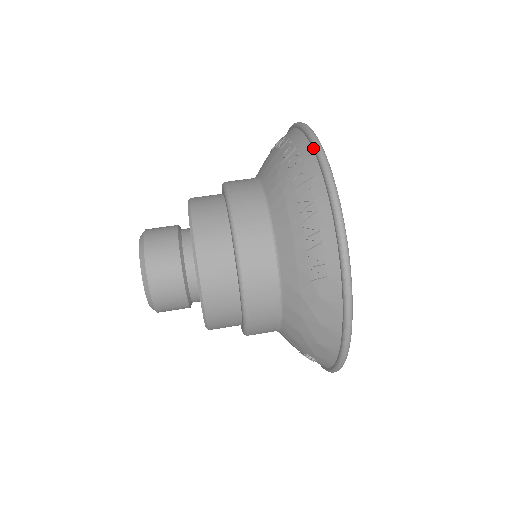
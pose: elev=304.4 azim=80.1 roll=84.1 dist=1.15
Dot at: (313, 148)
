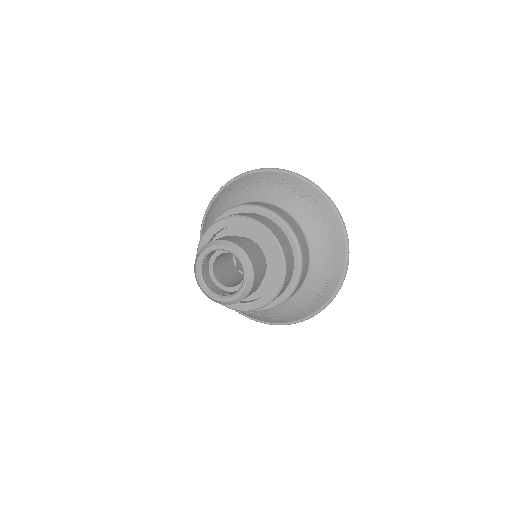
Dot at: (255, 171)
